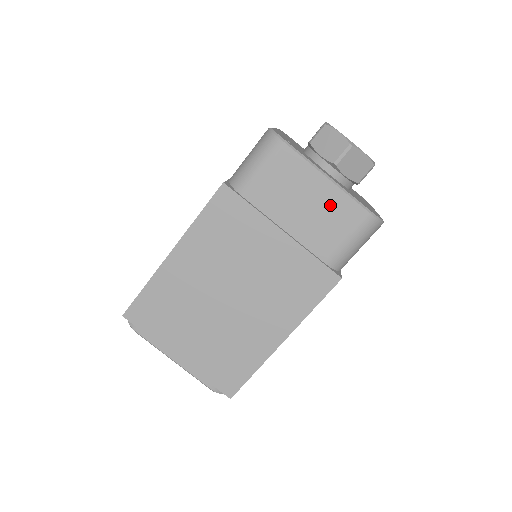
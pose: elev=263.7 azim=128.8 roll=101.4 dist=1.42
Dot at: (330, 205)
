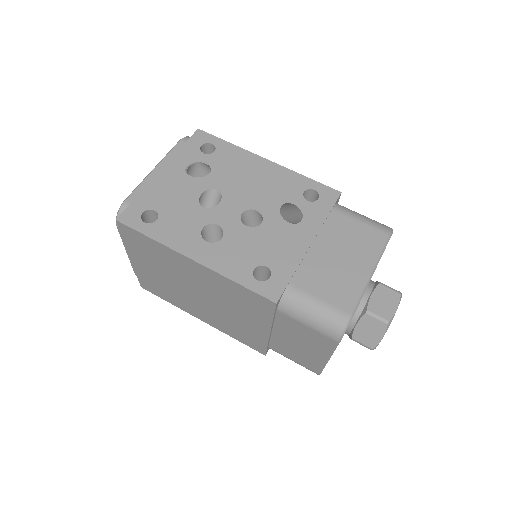
Dot at: (309, 357)
